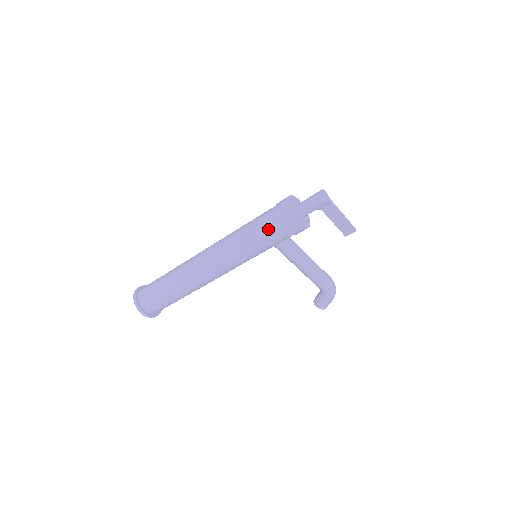
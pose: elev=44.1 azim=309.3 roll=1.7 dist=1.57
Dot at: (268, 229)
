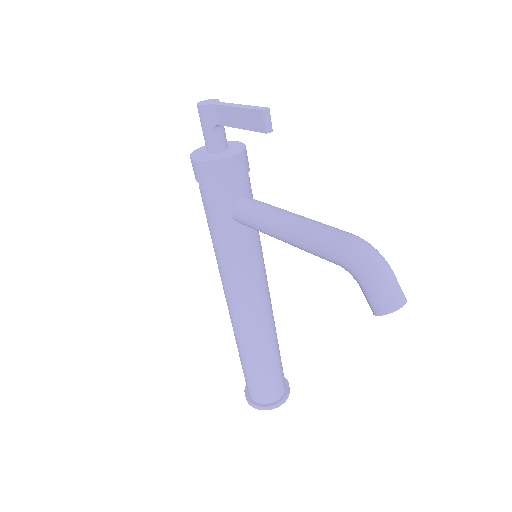
Dot at: occluded
